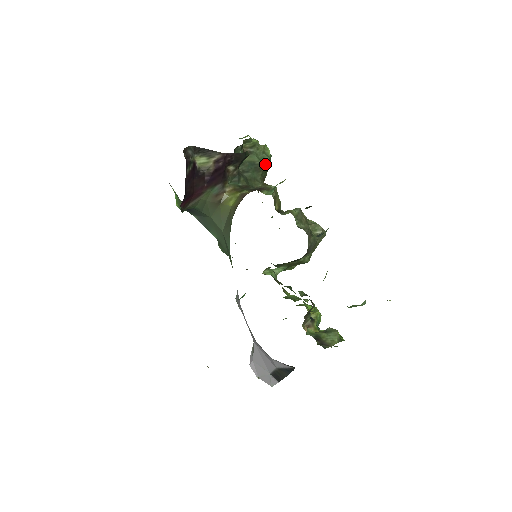
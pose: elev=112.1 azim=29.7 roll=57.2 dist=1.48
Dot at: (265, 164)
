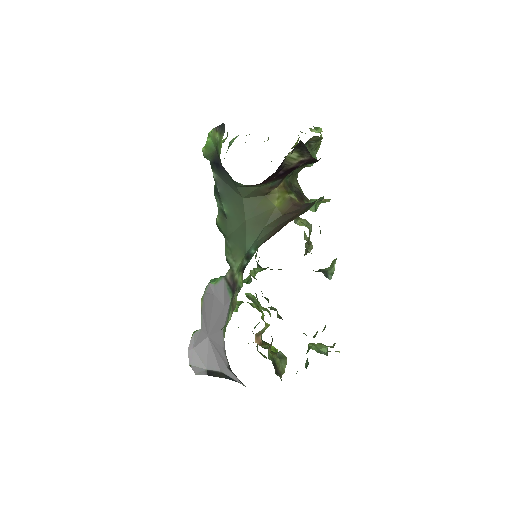
Dot at: occluded
